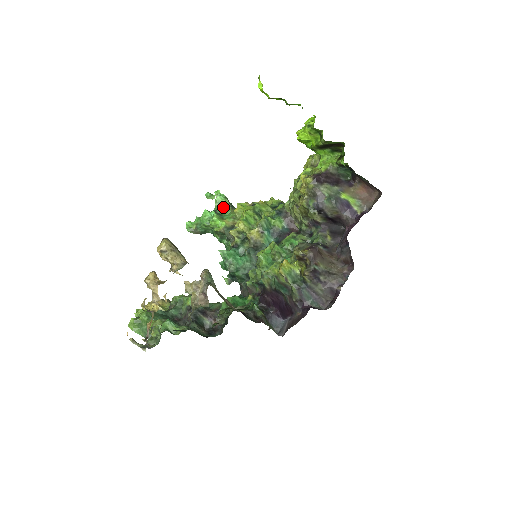
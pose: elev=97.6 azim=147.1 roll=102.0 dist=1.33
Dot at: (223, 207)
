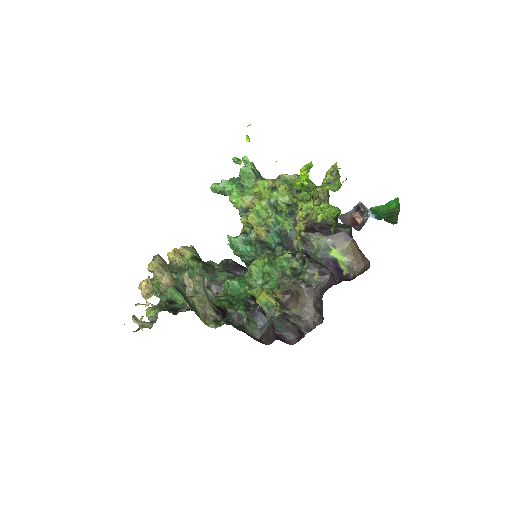
Dot at: (247, 178)
